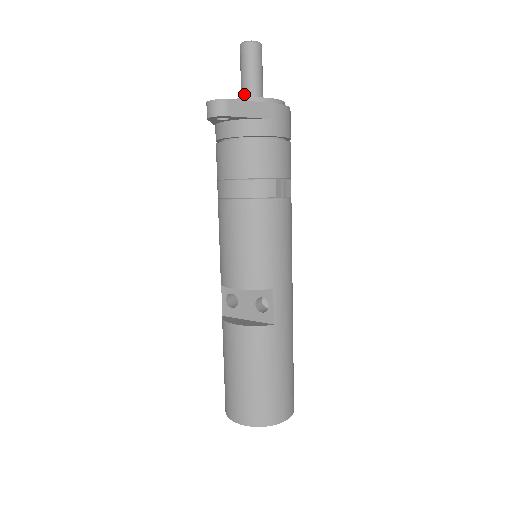
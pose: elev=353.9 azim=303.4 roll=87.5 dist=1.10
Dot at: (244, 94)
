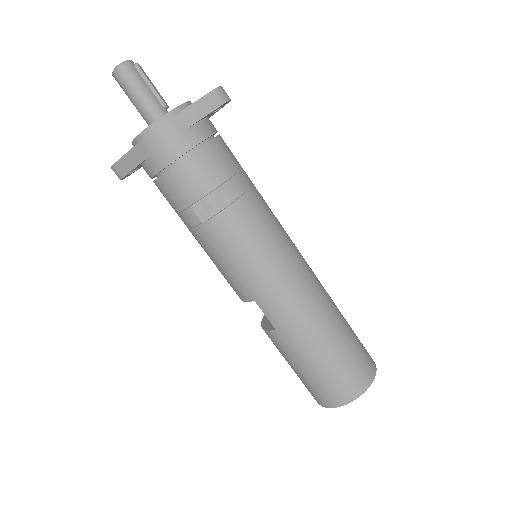
Dot at: (147, 122)
